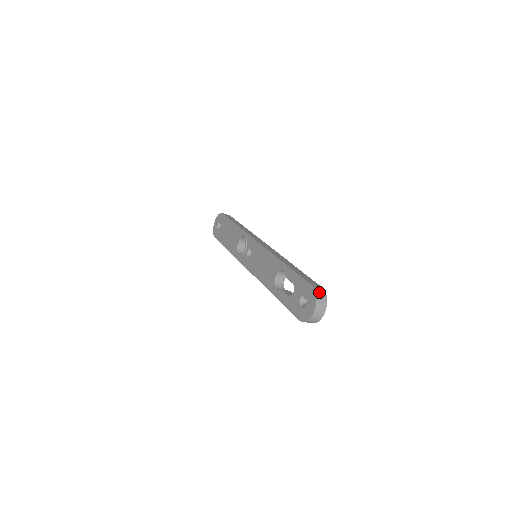
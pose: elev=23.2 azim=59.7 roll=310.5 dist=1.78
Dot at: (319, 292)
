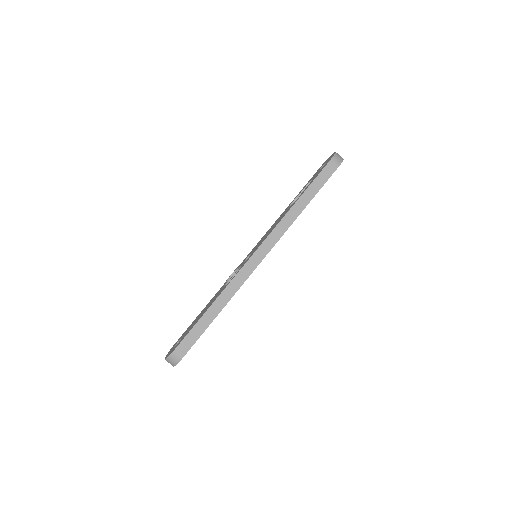
Dot at: occluded
